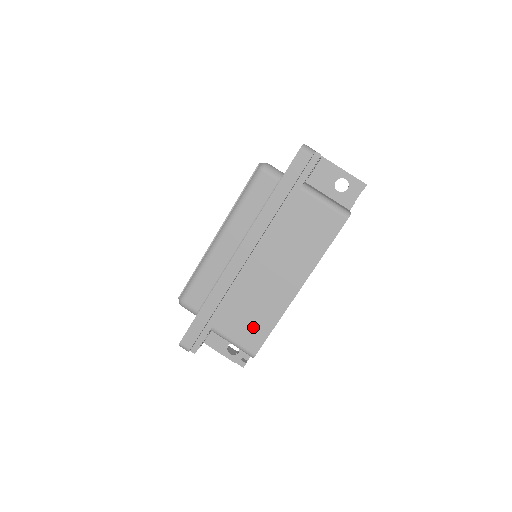
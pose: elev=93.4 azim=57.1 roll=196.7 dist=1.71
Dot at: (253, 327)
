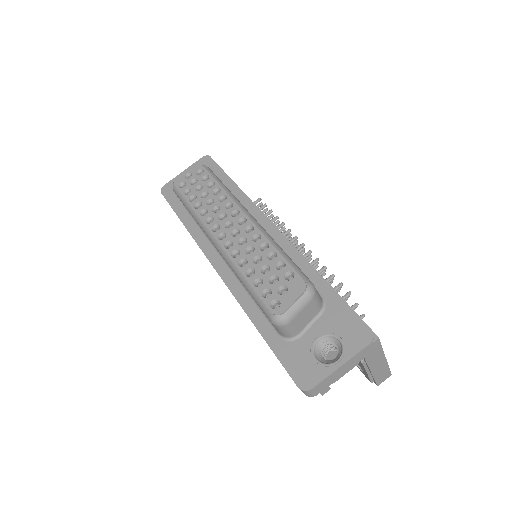
Dot at: occluded
